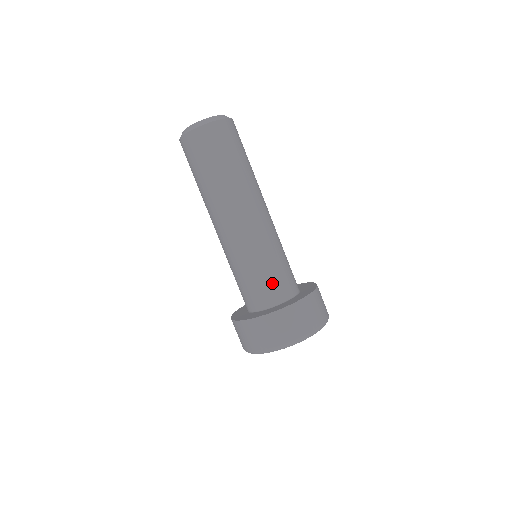
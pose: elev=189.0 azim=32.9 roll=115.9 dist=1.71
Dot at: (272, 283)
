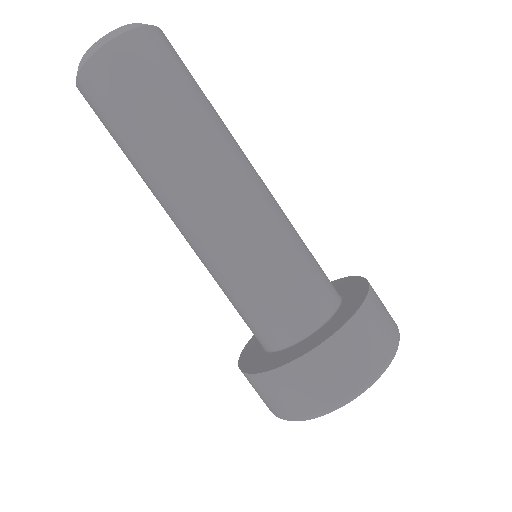
Dot at: (273, 312)
